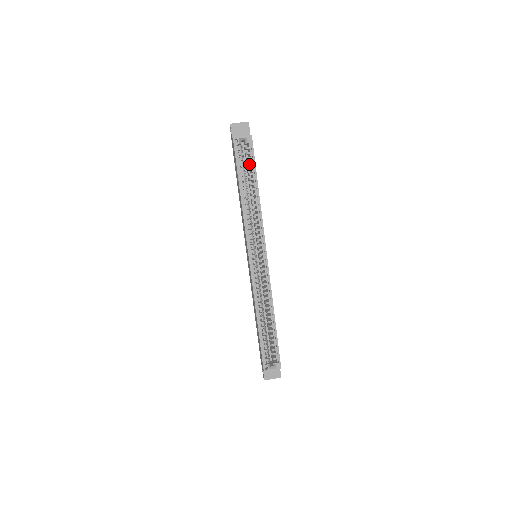
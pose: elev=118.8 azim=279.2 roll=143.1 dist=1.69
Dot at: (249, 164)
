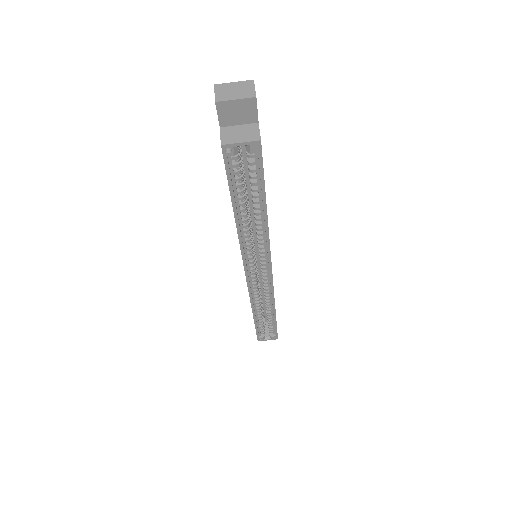
Dot at: (252, 178)
